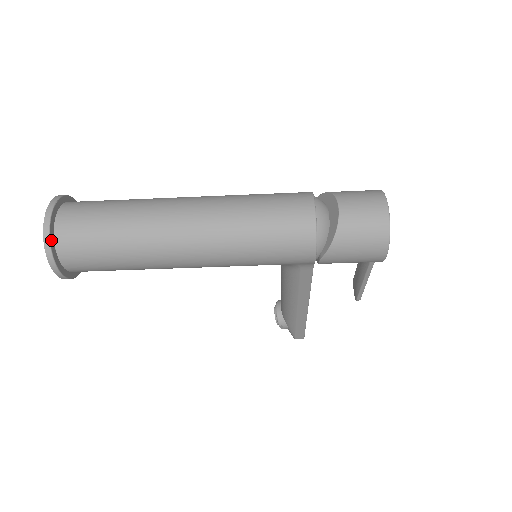
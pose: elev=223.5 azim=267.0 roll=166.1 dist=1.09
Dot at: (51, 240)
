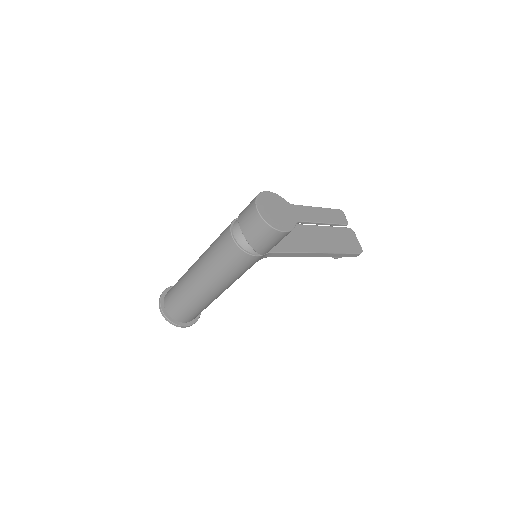
Dot at: (169, 318)
